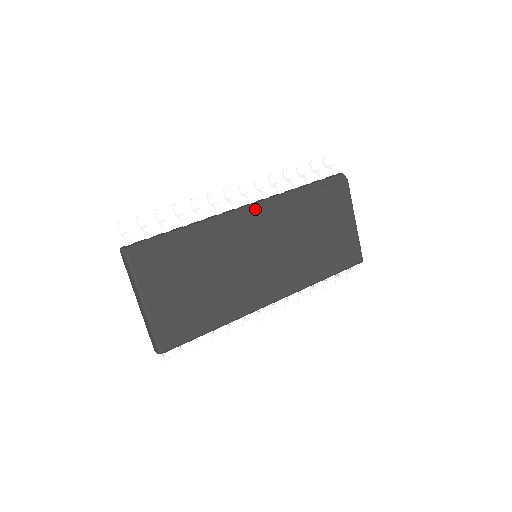
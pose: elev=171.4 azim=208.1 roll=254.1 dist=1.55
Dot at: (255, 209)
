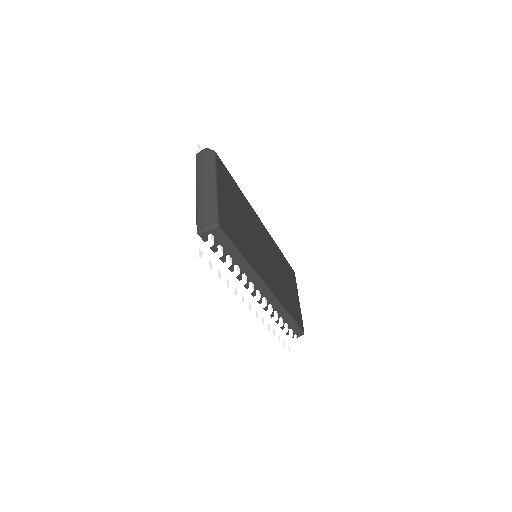
Dot at: occluded
